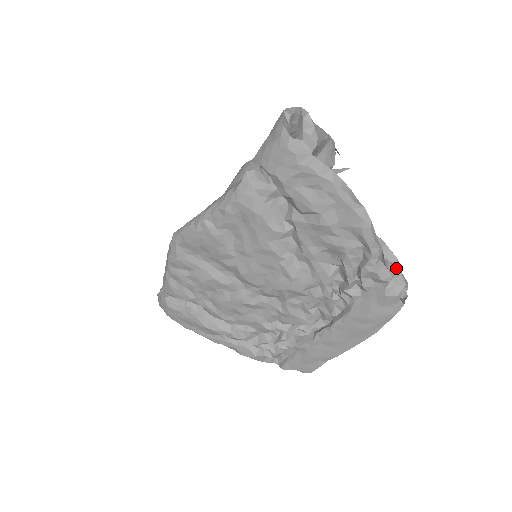
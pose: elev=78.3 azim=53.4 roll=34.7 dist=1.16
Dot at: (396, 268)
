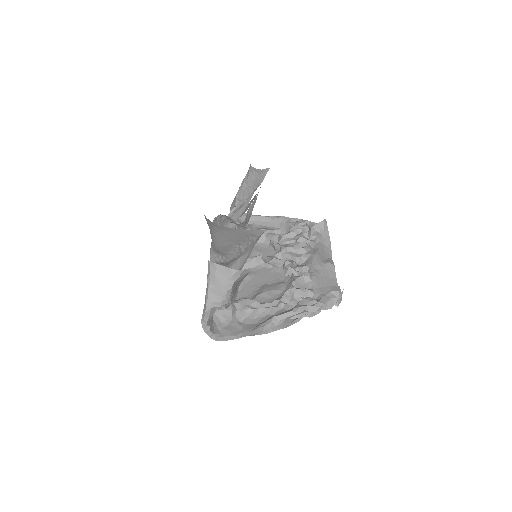
Dot at: (320, 310)
